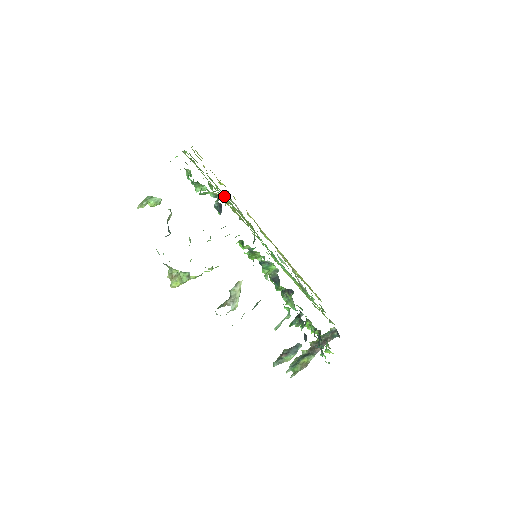
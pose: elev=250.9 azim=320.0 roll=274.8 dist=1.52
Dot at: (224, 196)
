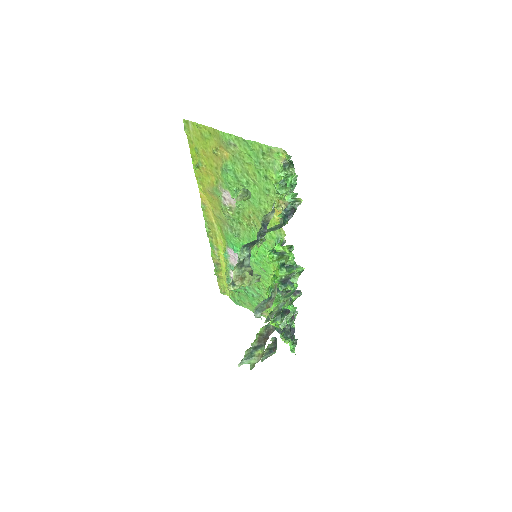
Dot at: (239, 191)
